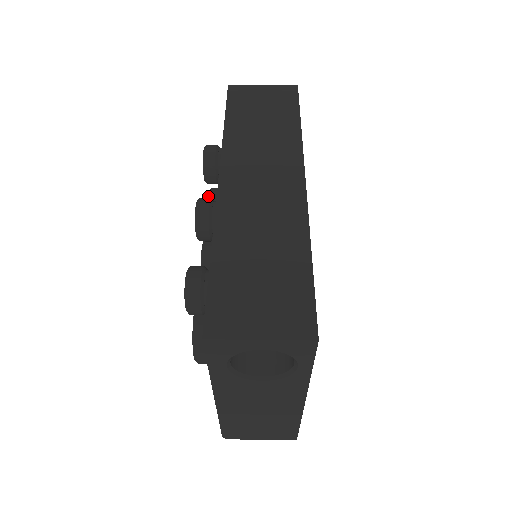
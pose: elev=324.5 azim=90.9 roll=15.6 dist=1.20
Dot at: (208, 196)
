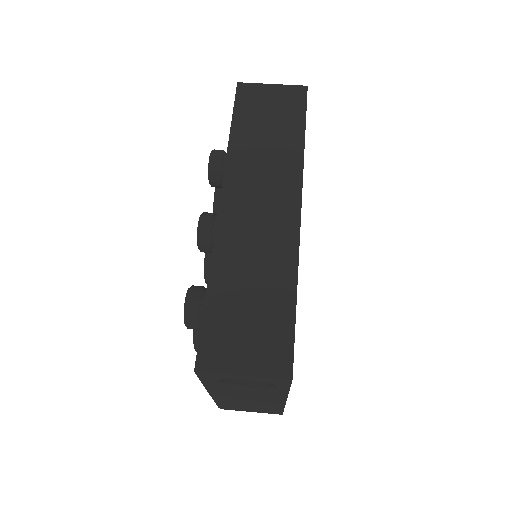
Dot at: (215, 189)
